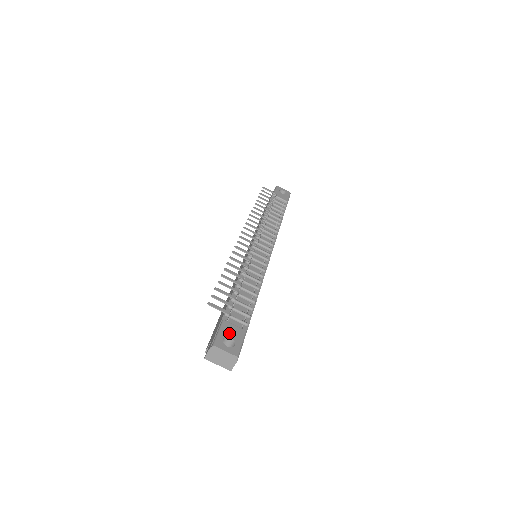
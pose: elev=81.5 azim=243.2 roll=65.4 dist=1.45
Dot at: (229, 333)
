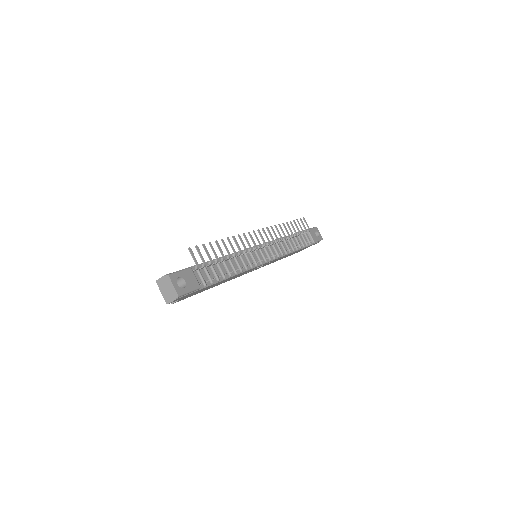
Dot at: (187, 278)
